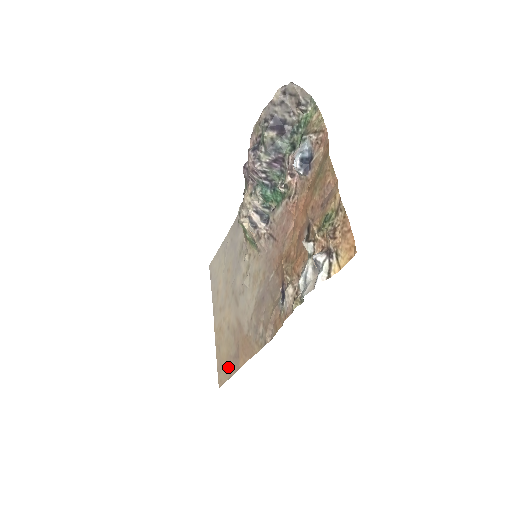
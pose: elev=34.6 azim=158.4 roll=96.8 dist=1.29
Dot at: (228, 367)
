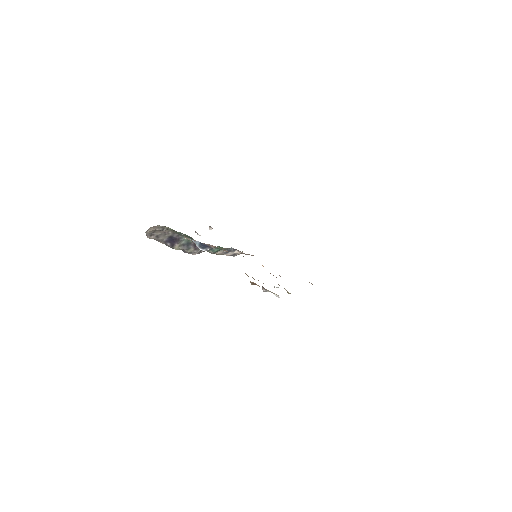
Dot at: occluded
